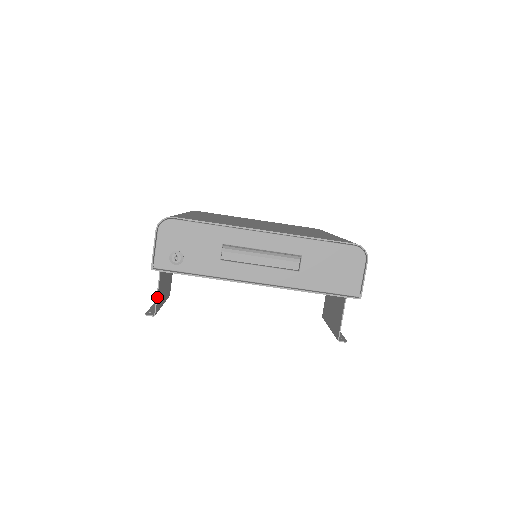
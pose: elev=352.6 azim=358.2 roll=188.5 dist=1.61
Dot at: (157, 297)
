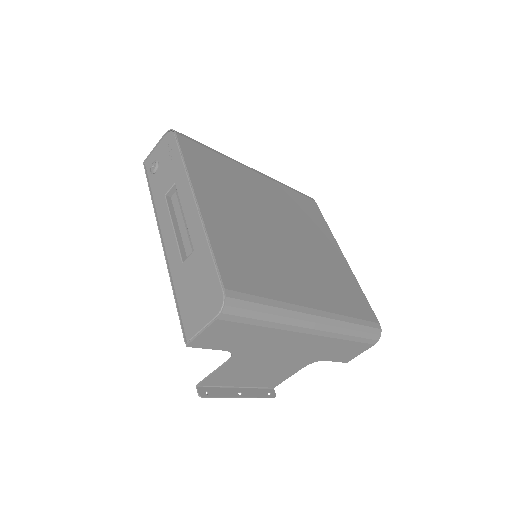
Dot at: occluded
